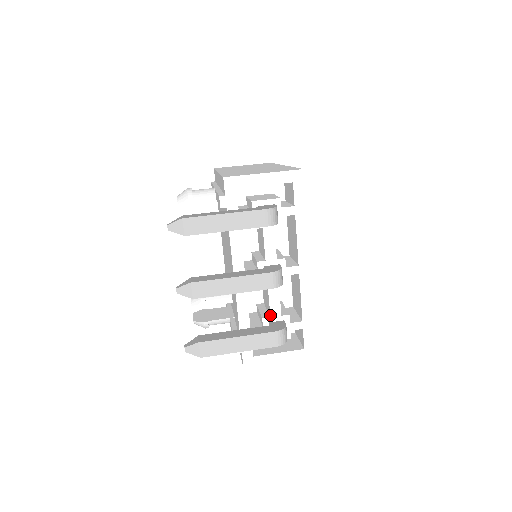
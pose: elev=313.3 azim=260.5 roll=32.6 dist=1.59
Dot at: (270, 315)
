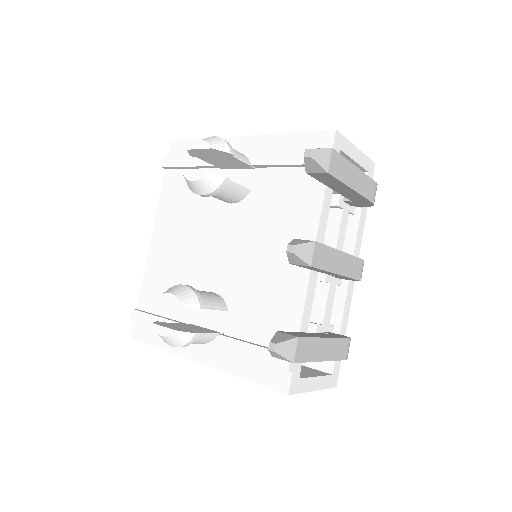
Dot at: (323, 322)
